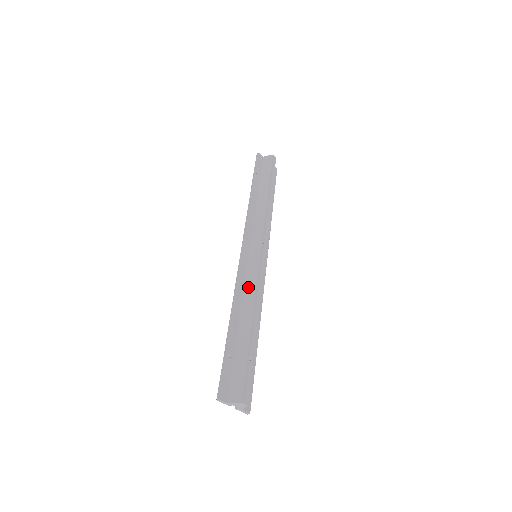
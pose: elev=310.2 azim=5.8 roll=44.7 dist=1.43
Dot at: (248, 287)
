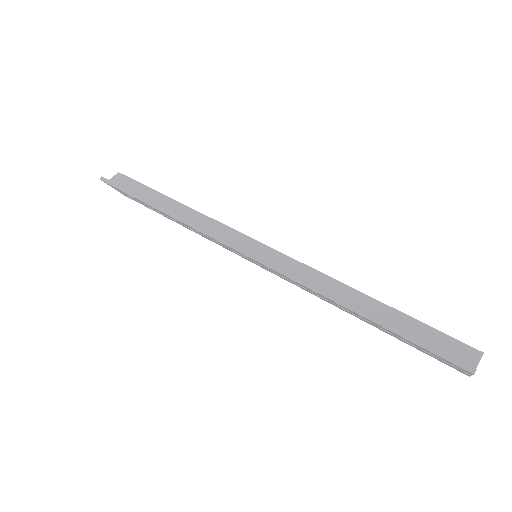
Dot at: (307, 277)
